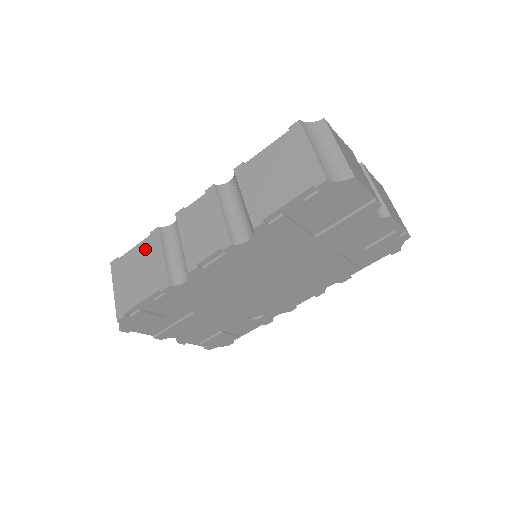
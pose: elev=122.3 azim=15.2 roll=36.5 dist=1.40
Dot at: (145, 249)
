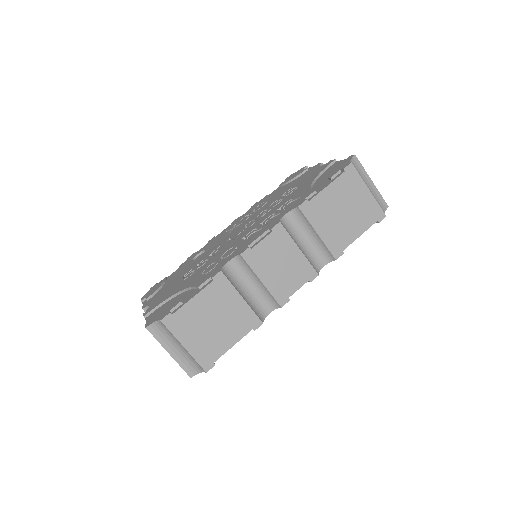
Dot at: (213, 296)
